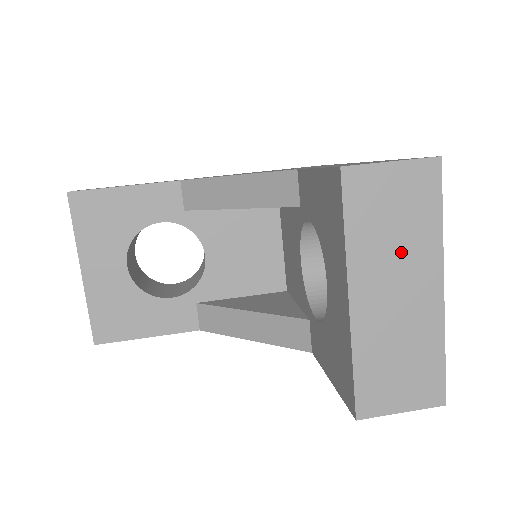
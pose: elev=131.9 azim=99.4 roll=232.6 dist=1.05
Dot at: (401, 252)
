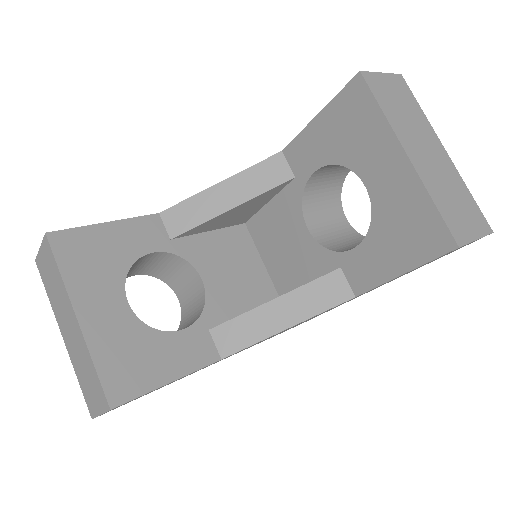
Dot at: (415, 126)
